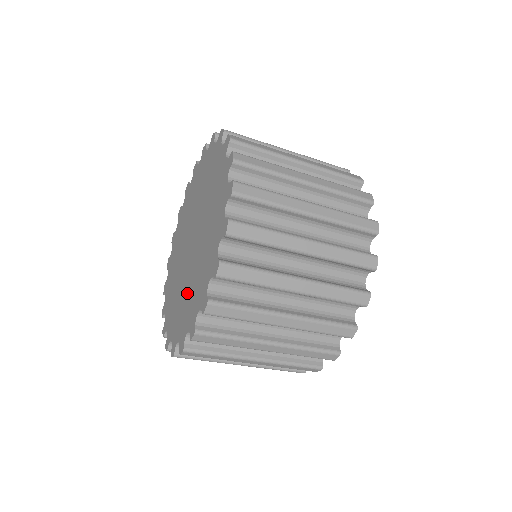
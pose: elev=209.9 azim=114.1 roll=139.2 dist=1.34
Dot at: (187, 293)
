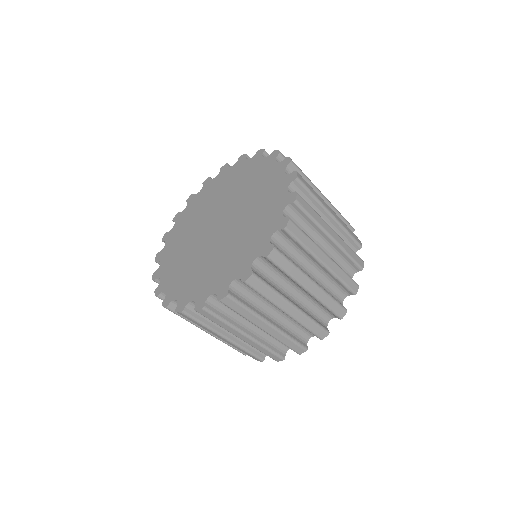
Dot at: (222, 257)
